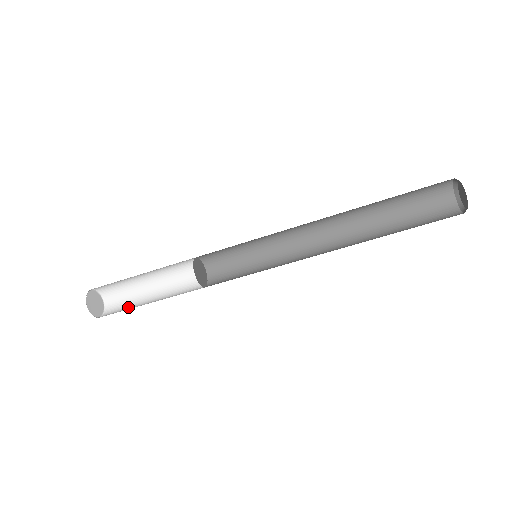
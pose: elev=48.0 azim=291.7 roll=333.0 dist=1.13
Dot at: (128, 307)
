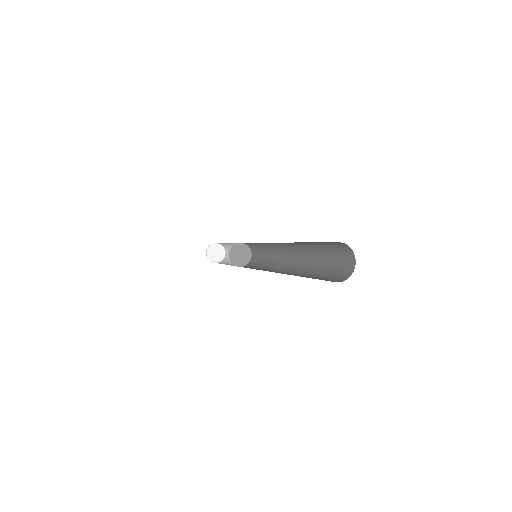
Dot at: occluded
